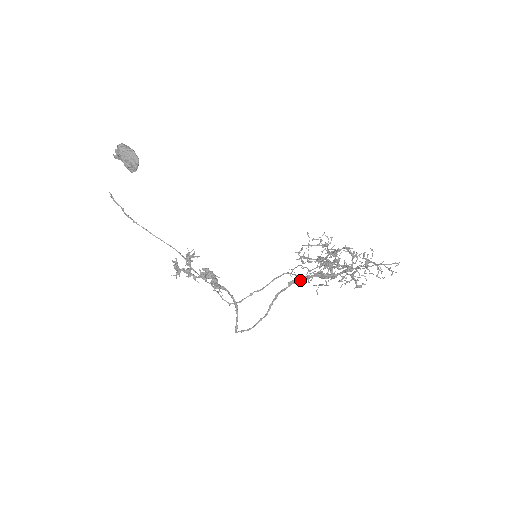
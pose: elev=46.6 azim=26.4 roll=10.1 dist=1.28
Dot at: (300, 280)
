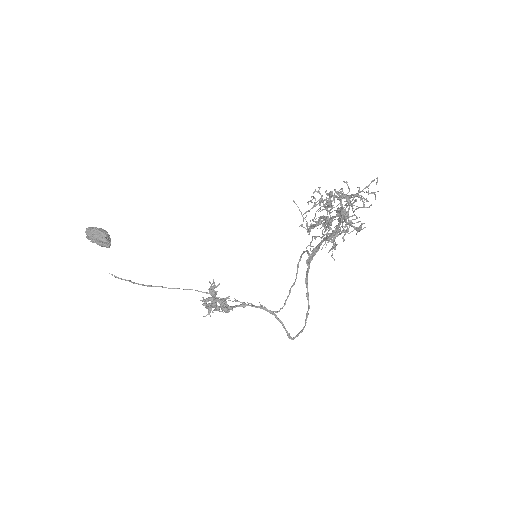
Dot at: (314, 254)
